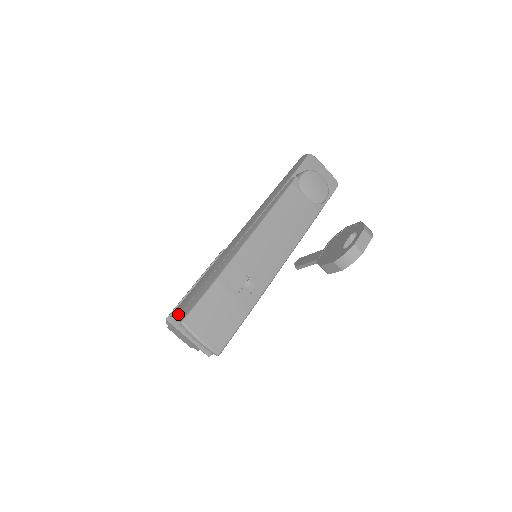
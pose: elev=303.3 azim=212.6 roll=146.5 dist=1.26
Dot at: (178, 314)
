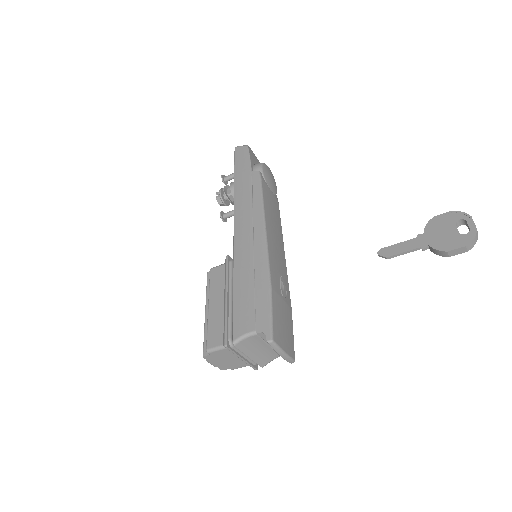
Dot at: (249, 335)
